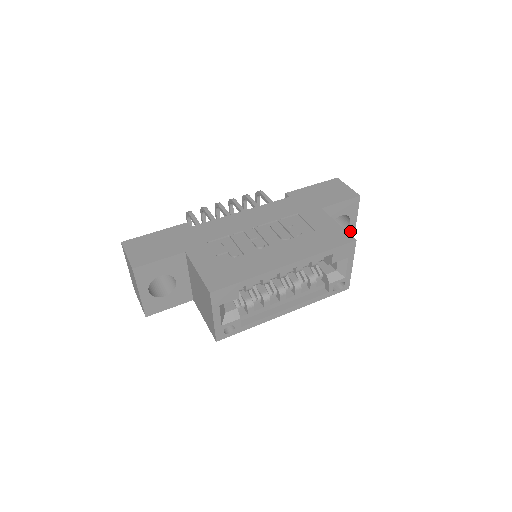
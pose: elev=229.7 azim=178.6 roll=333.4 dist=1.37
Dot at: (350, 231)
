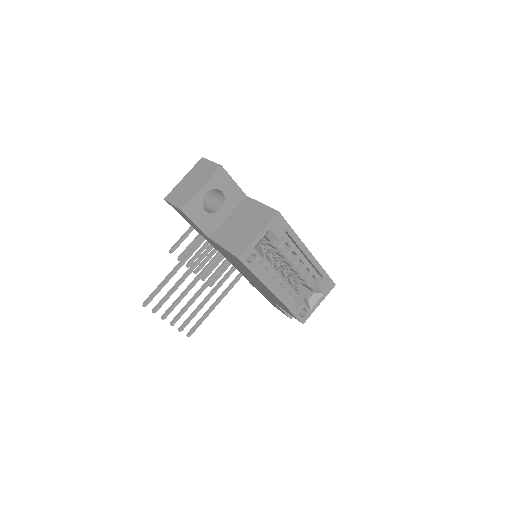
Dot at: occluded
